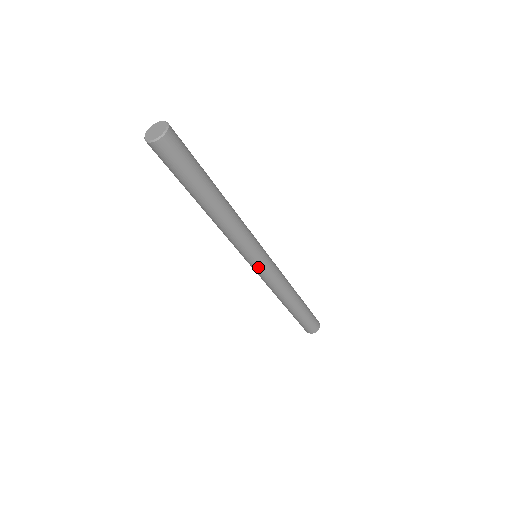
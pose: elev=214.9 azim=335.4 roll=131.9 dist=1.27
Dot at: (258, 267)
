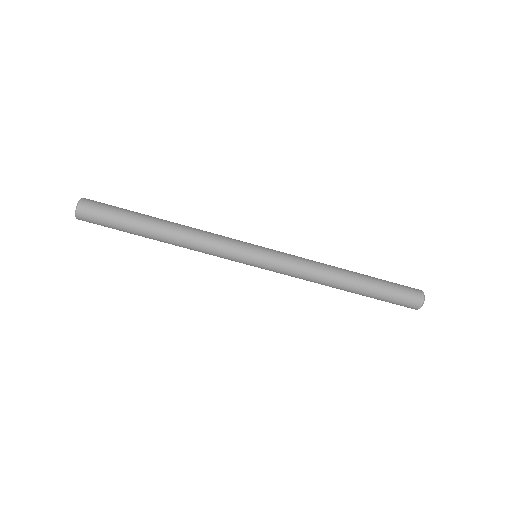
Dot at: (260, 266)
